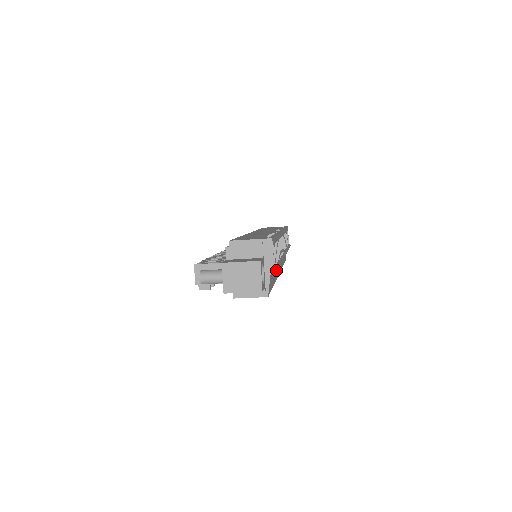
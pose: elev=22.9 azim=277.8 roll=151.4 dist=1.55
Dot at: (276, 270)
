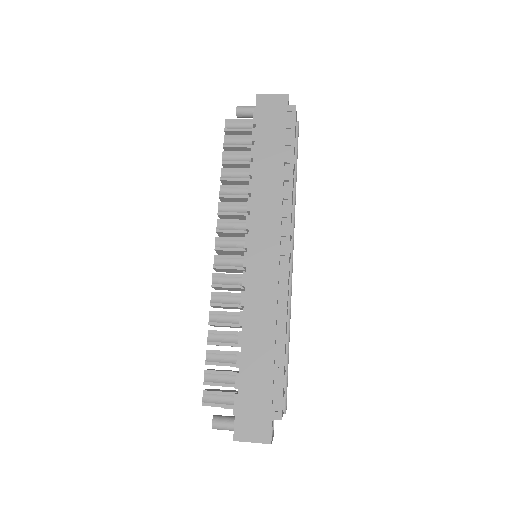
Dot at: occluded
